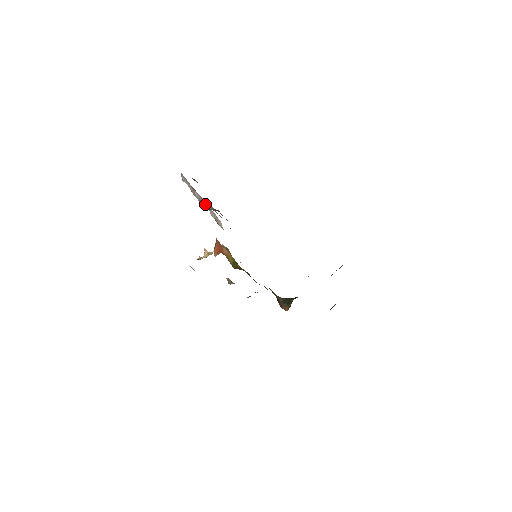
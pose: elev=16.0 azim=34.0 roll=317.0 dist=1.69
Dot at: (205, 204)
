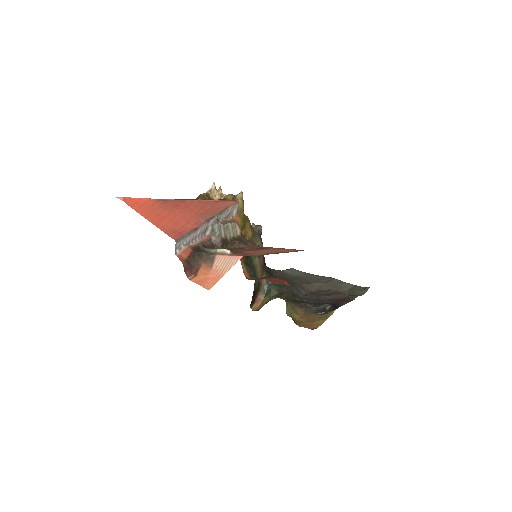
Dot at: (211, 227)
